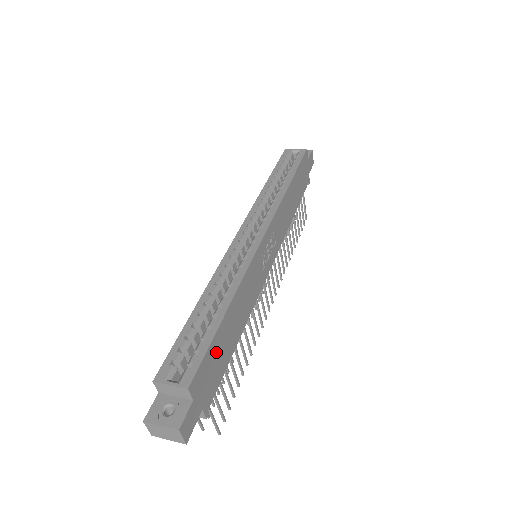
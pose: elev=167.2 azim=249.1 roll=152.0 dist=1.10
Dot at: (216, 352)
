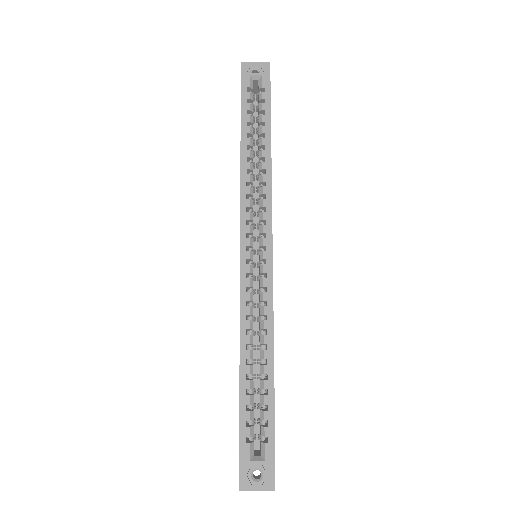
Dot at: occluded
